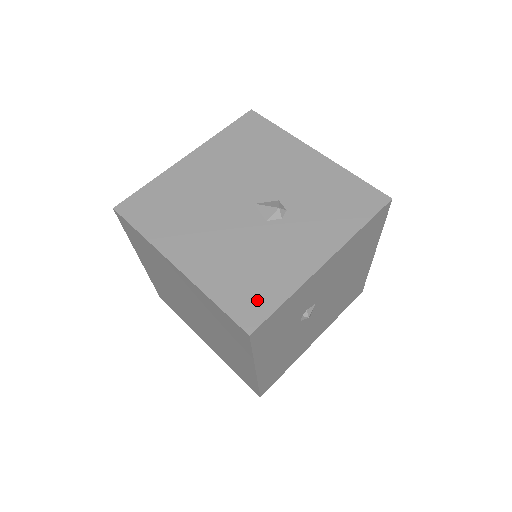
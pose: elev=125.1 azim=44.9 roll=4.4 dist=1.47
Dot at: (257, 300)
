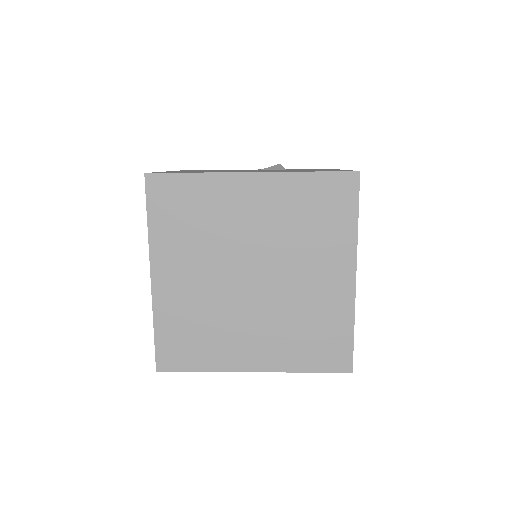
Dot at: occluded
